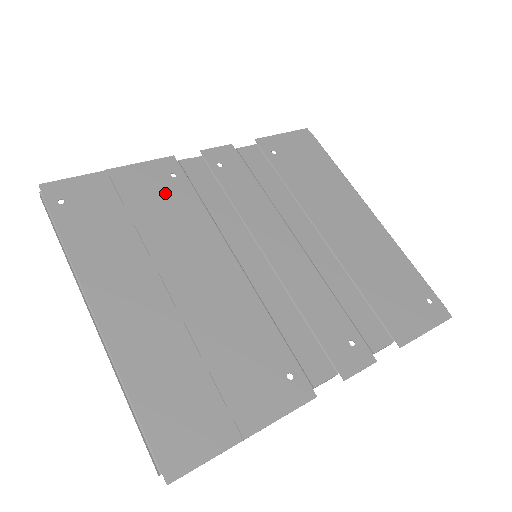
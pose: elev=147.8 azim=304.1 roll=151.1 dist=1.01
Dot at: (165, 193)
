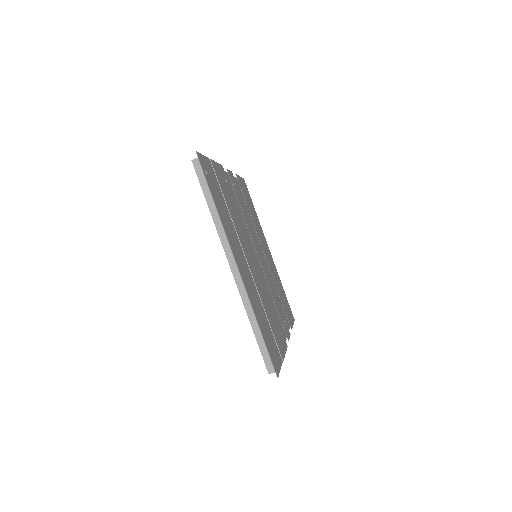
Dot at: (229, 193)
